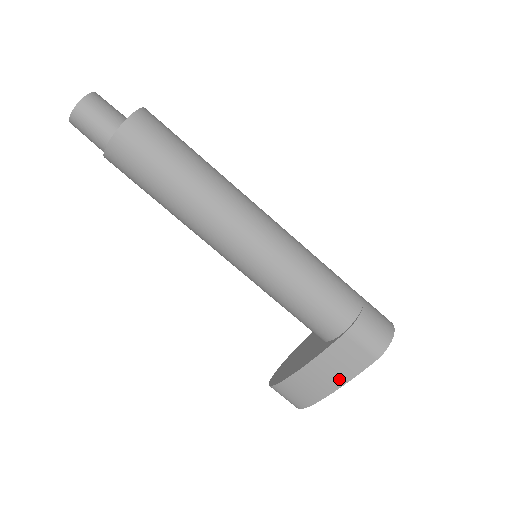
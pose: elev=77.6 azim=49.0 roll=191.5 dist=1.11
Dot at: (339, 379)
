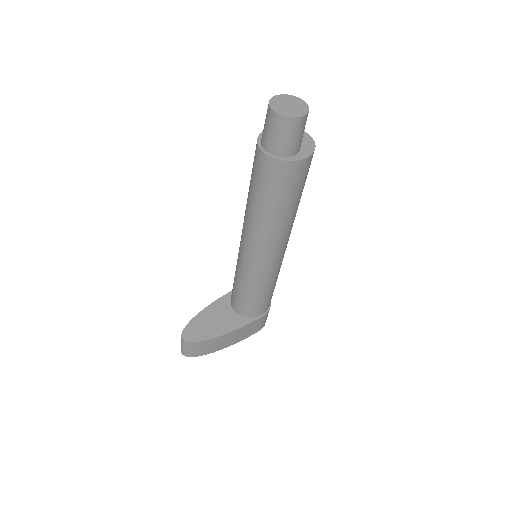
Dot at: (236, 341)
